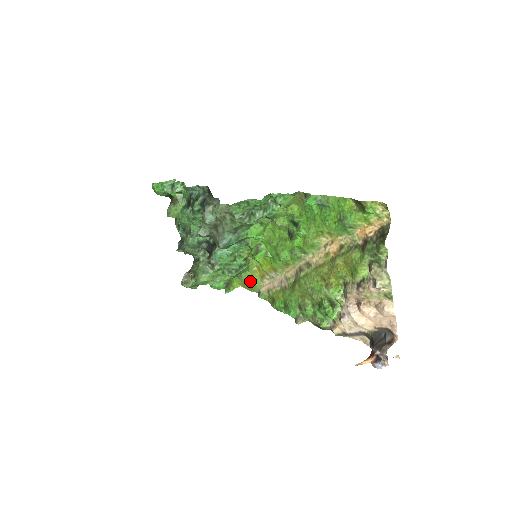
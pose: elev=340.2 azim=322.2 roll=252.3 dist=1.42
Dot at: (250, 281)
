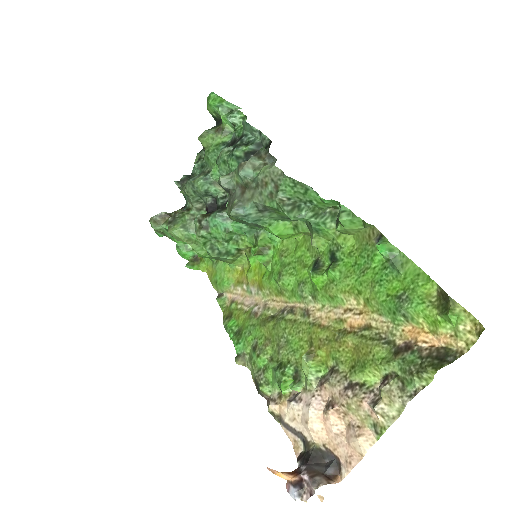
Dot at: (222, 276)
